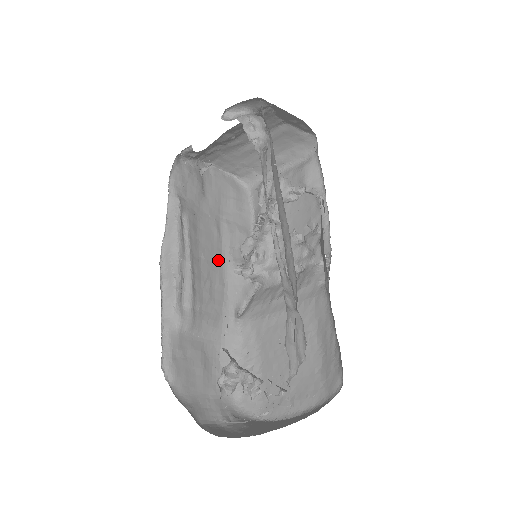
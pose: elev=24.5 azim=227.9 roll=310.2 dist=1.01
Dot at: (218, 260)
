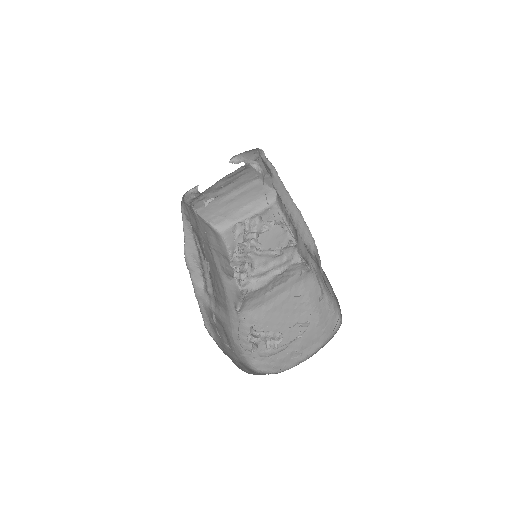
Dot at: (216, 271)
